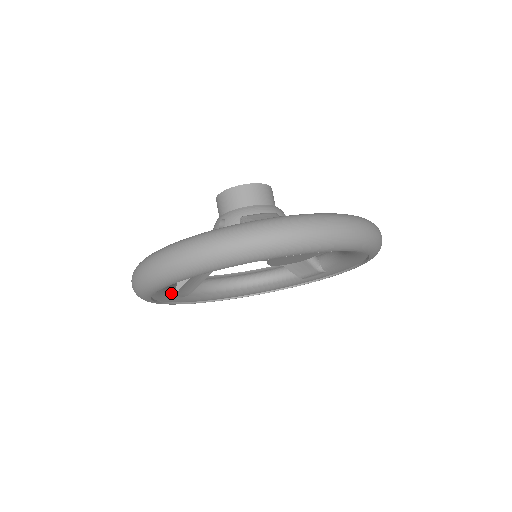
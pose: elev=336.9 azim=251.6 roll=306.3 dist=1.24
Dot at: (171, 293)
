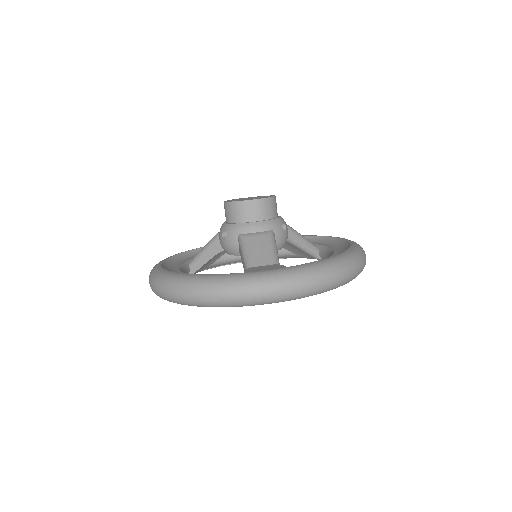
Dot at: occluded
